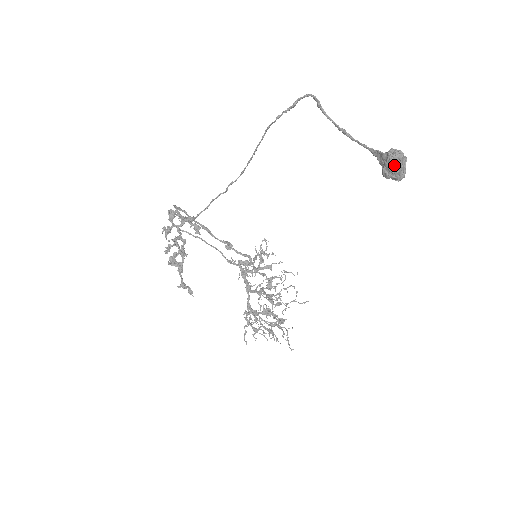
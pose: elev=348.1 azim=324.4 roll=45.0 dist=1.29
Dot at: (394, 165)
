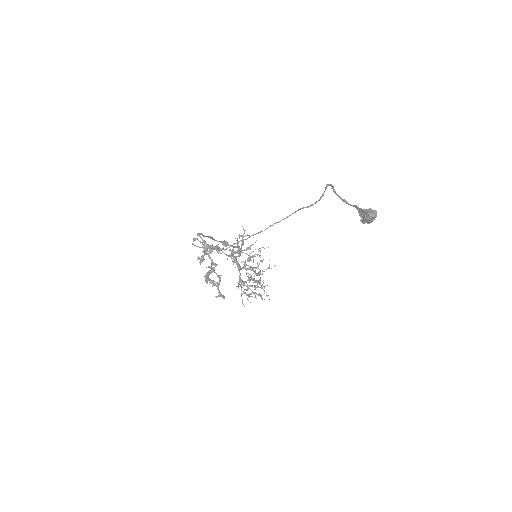
Dot at: (371, 219)
